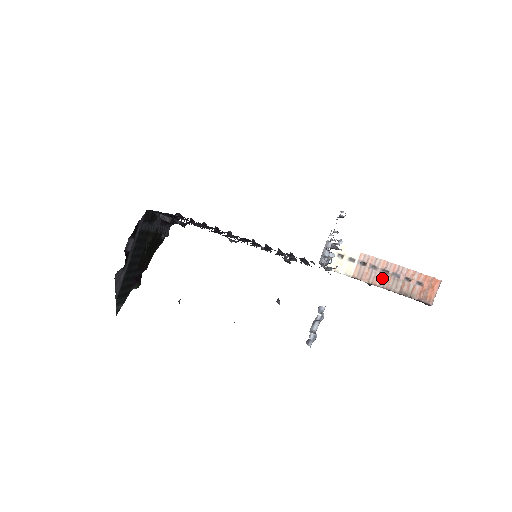
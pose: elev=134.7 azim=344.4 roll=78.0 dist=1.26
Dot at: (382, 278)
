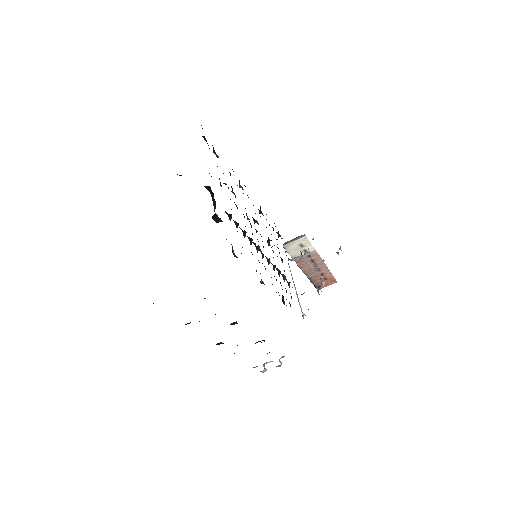
Dot at: (310, 268)
